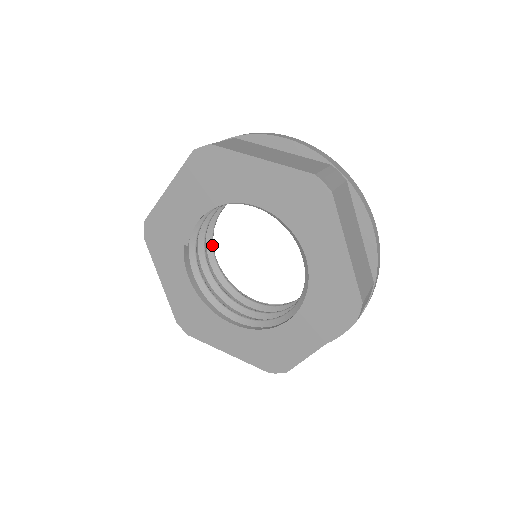
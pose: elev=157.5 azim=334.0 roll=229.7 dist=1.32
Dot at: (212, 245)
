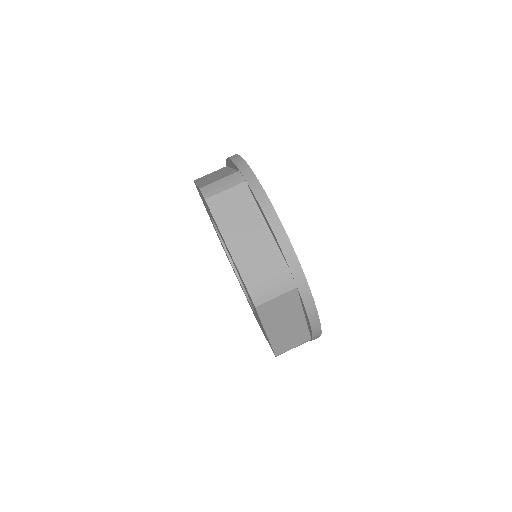
Dot at: occluded
